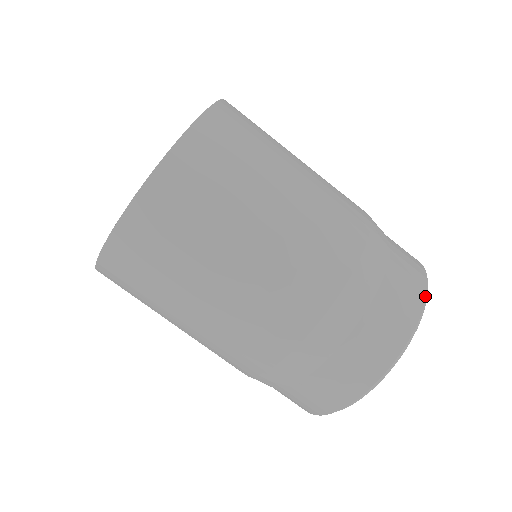
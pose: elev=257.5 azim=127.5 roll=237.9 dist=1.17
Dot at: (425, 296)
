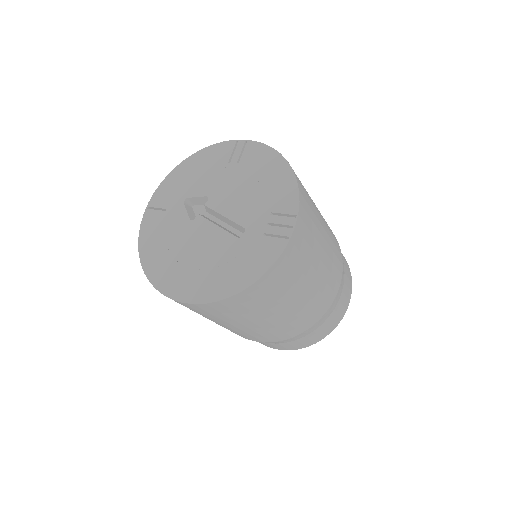
Dot at: occluded
